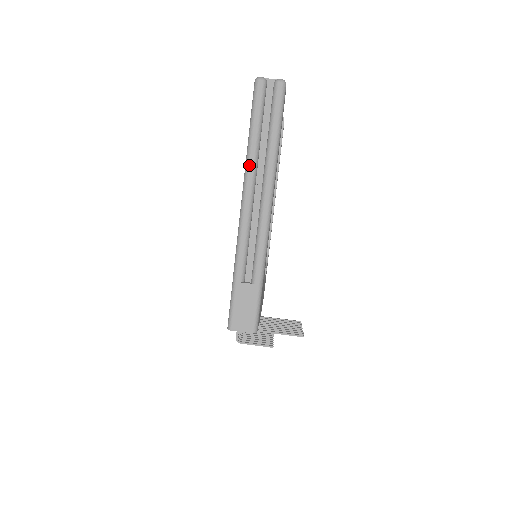
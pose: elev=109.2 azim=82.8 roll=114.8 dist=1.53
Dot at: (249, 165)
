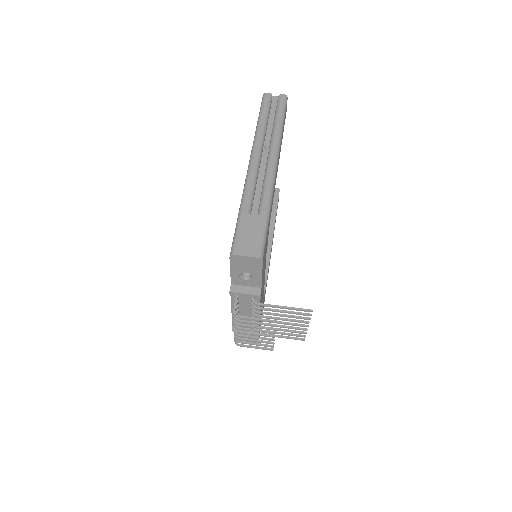
Dot at: (258, 136)
